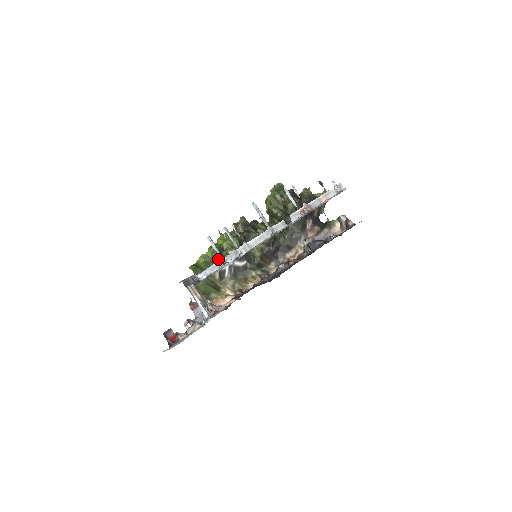
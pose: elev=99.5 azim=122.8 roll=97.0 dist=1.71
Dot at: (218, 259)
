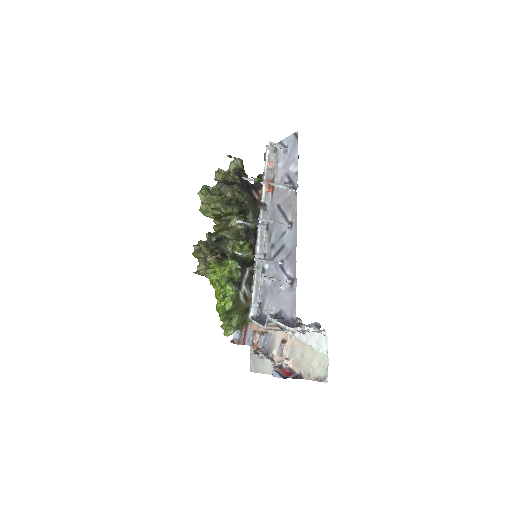
Dot at: (238, 289)
